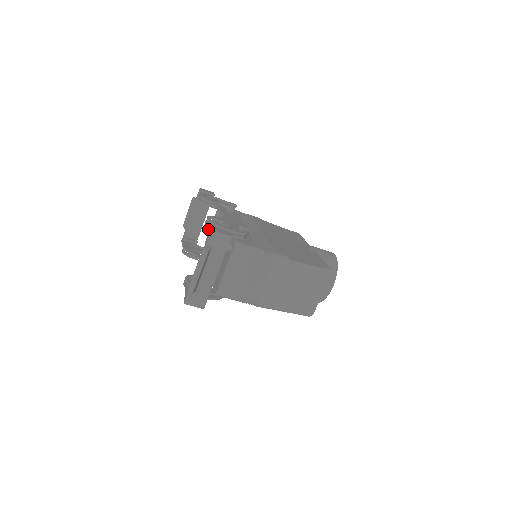
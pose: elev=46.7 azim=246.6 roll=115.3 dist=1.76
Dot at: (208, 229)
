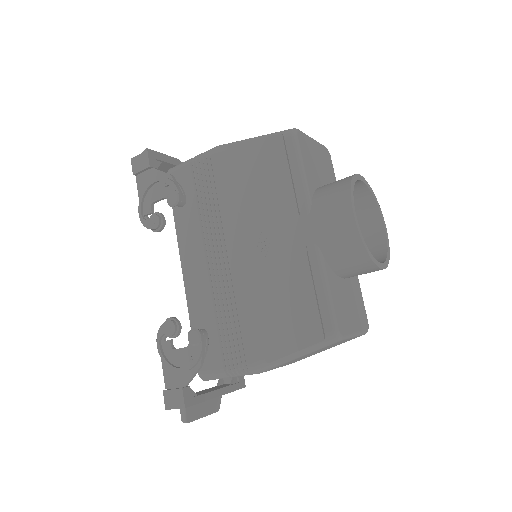
Dot at: (166, 386)
